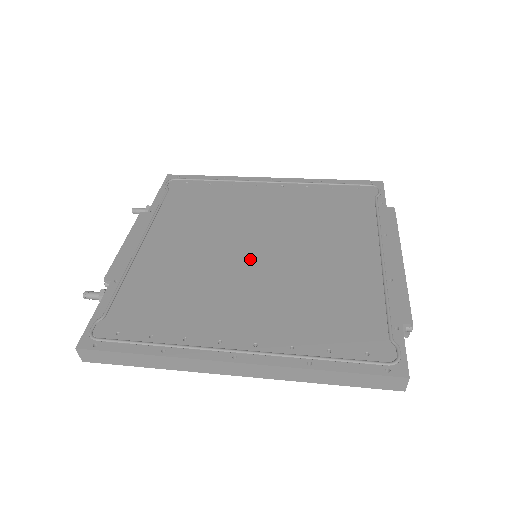
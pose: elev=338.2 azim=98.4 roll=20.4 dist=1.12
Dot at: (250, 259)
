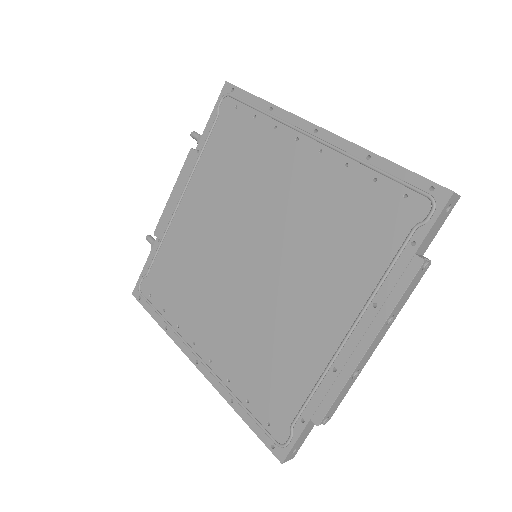
Dot at: (241, 267)
